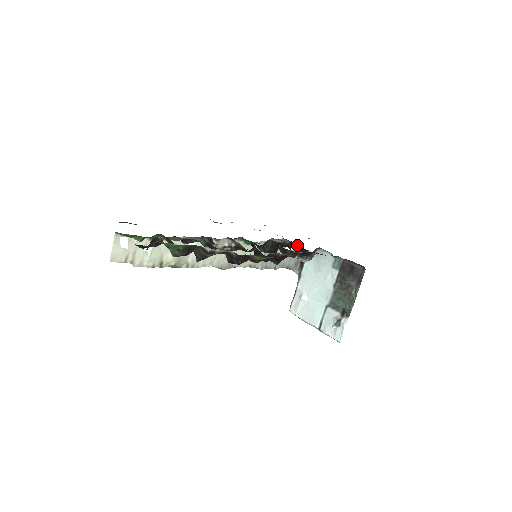
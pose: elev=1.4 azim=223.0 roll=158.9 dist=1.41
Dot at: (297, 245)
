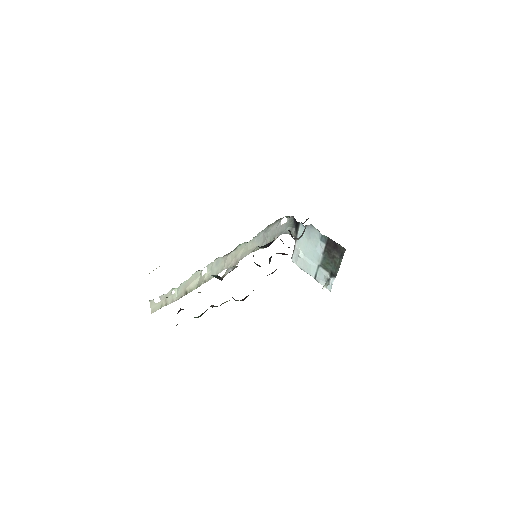
Dot at: (289, 230)
